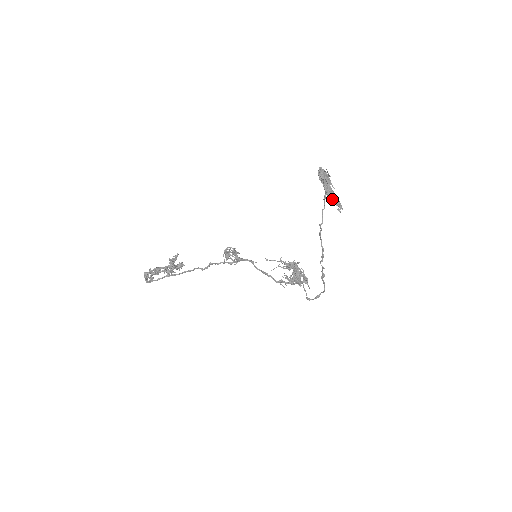
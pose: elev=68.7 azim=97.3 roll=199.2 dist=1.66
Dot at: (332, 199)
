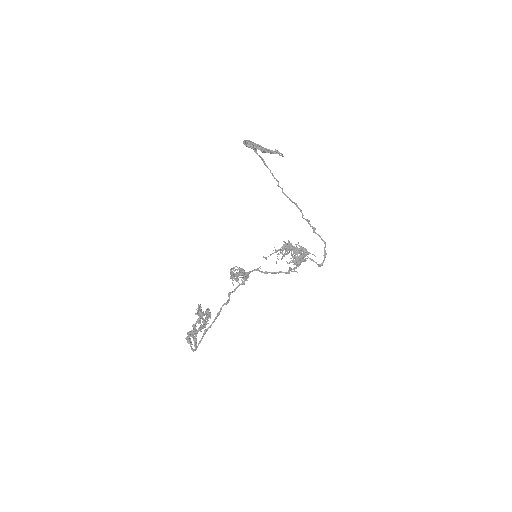
Dot at: (270, 152)
